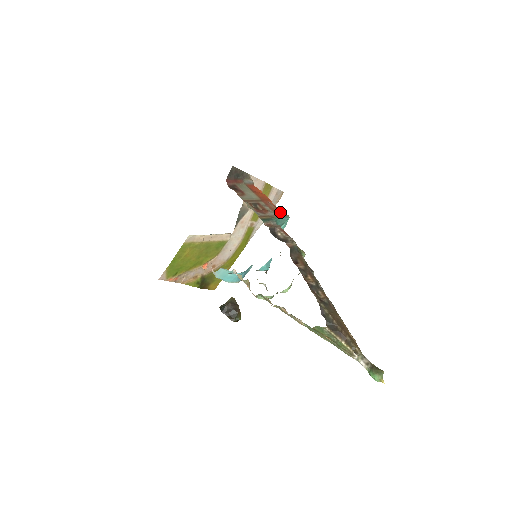
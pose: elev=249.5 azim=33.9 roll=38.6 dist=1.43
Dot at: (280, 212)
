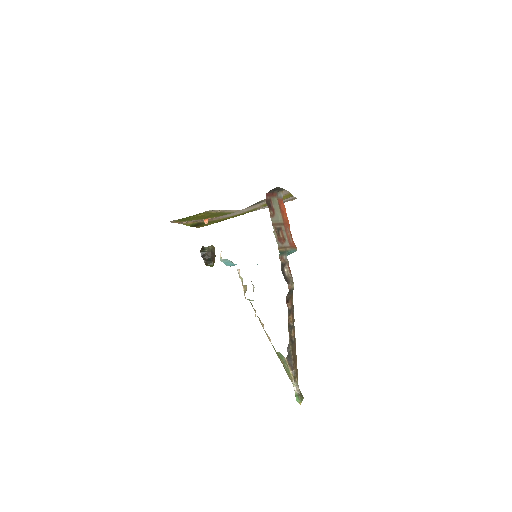
Dot at: (292, 242)
